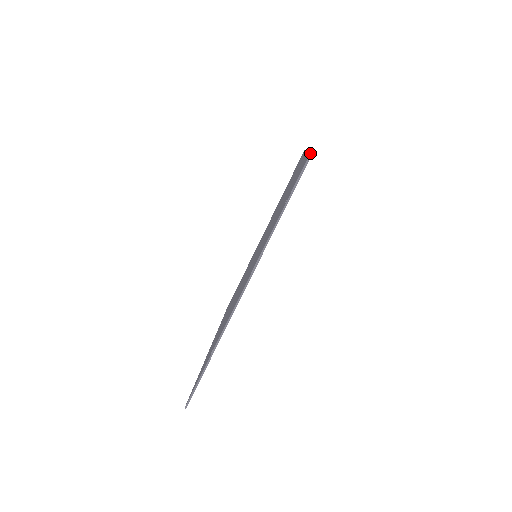
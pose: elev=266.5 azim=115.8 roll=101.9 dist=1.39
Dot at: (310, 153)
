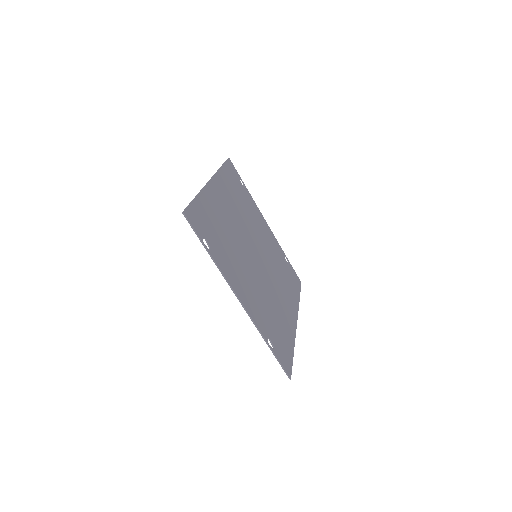
Dot at: (191, 202)
